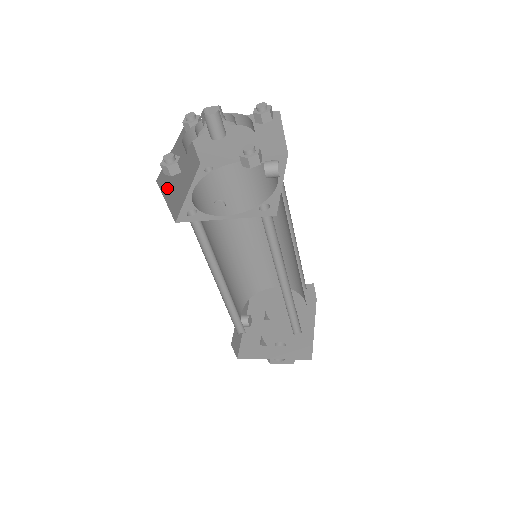
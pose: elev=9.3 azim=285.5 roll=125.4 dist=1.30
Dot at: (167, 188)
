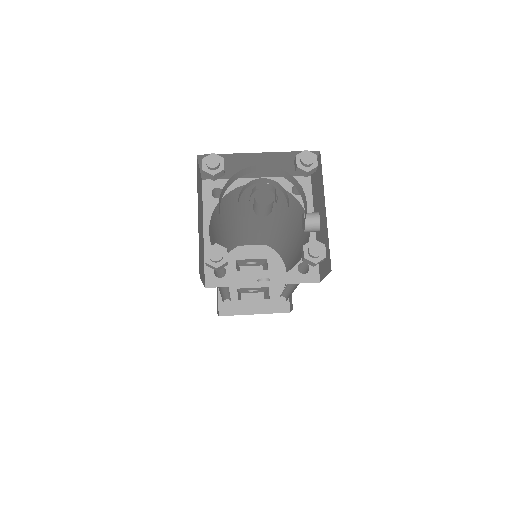
Dot at: (201, 266)
